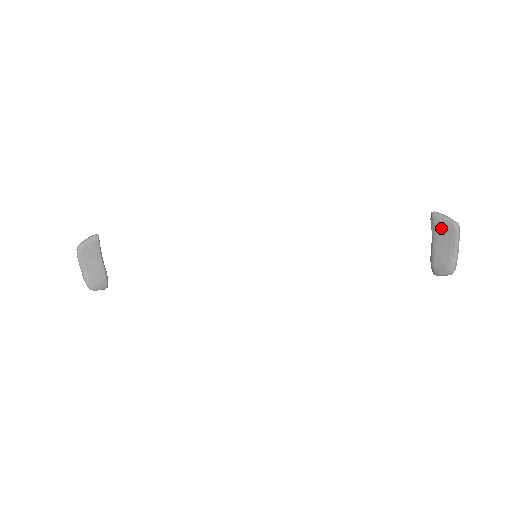
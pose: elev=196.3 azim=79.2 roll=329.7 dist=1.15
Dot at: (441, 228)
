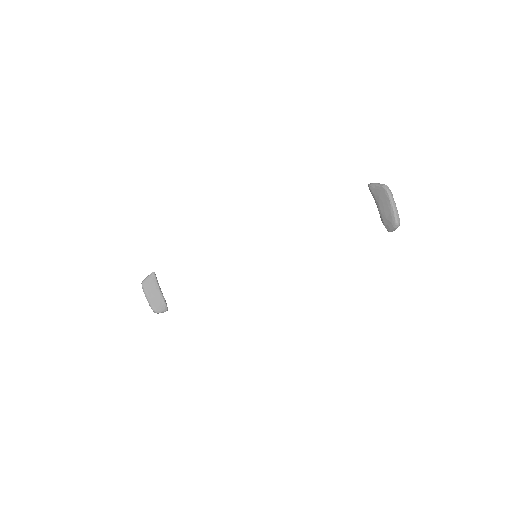
Dot at: (377, 193)
